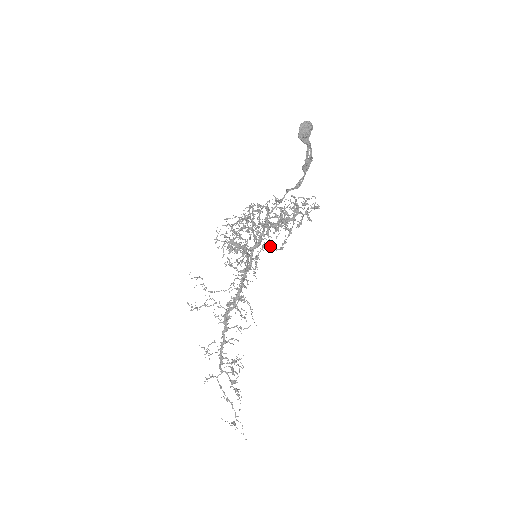
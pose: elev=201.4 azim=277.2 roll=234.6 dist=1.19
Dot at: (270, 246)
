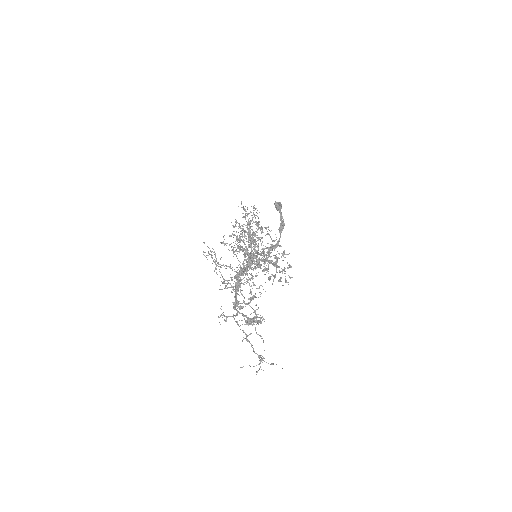
Dot at: (263, 270)
